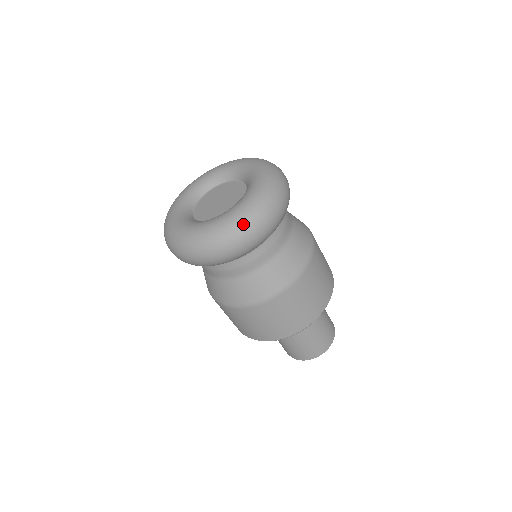
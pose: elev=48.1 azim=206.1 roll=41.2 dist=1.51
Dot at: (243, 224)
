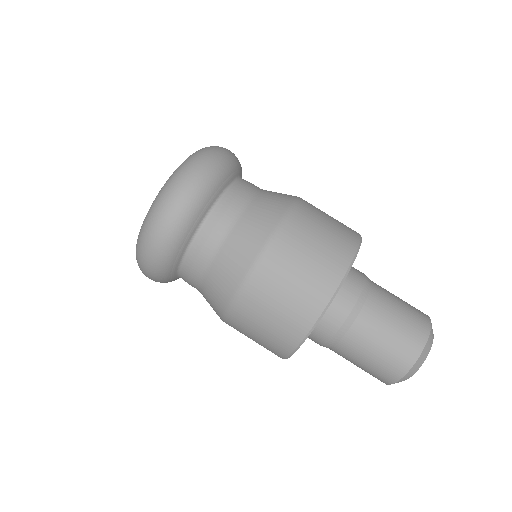
Dot at: occluded
